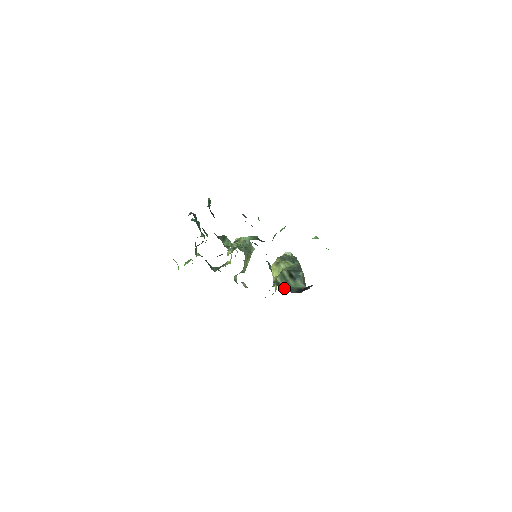
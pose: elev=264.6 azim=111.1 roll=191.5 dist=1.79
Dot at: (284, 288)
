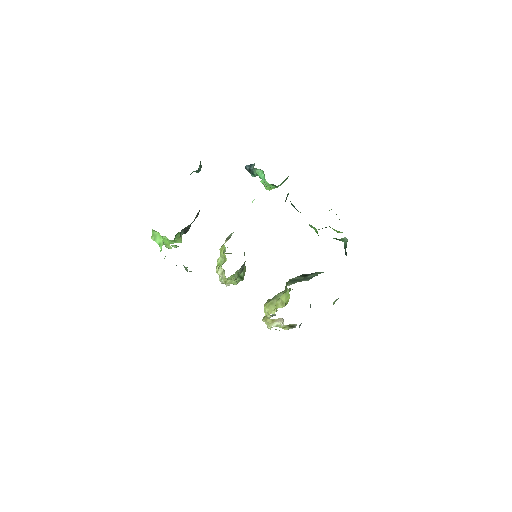
Dot at: occluded
